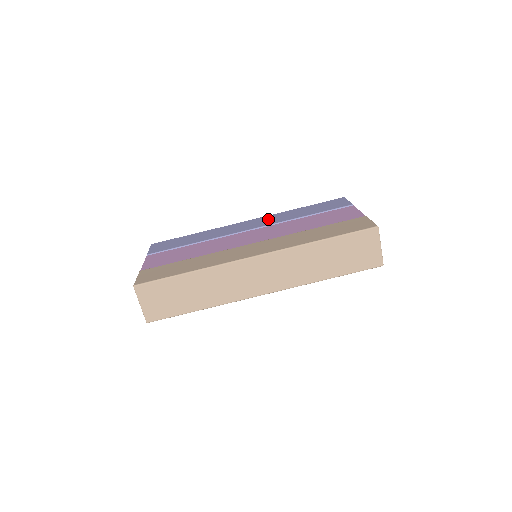
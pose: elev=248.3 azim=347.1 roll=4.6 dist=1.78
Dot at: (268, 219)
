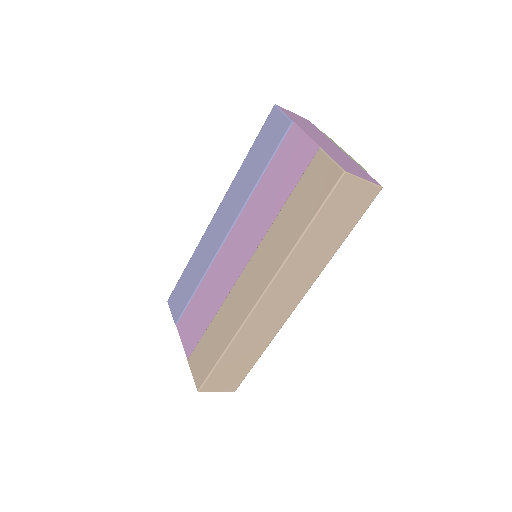
Dot at: (230, 203)
